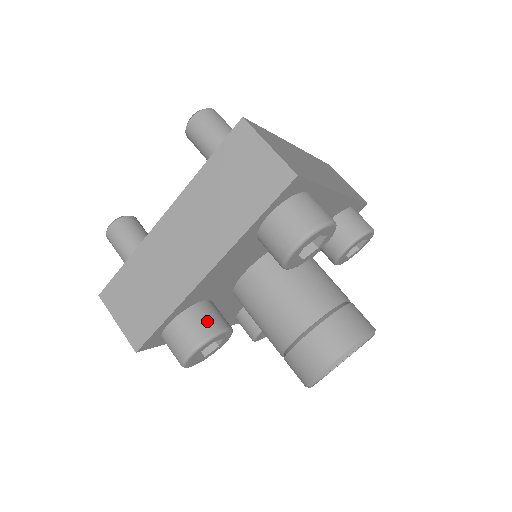
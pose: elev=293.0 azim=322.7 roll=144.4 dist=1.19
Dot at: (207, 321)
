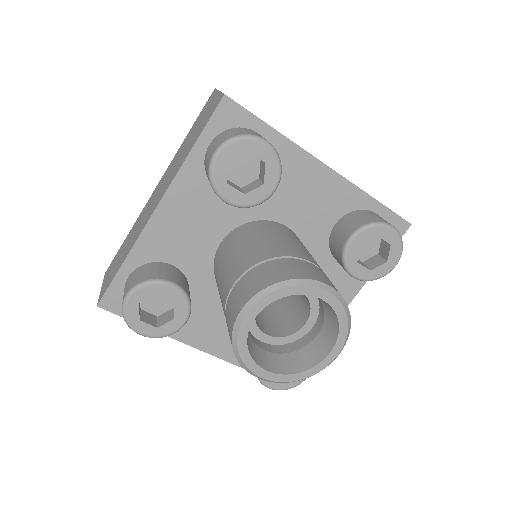
Dot at: (157, 272)
